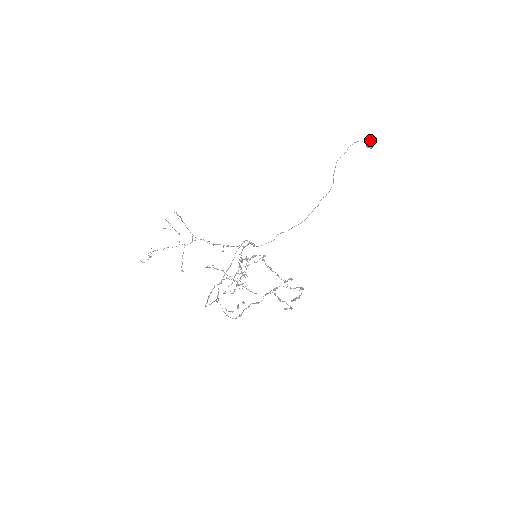
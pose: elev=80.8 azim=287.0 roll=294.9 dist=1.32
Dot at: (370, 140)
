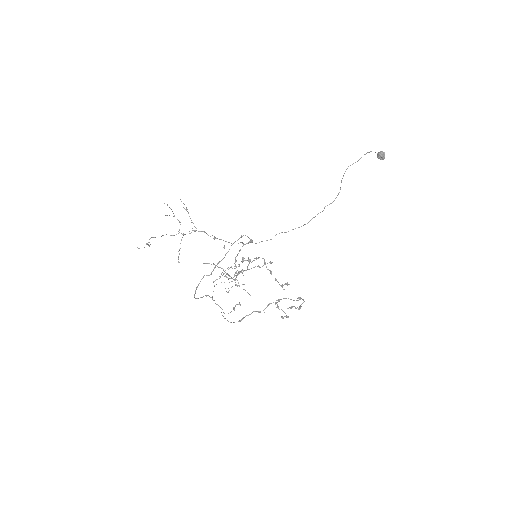
Dot at: (382, 152)
